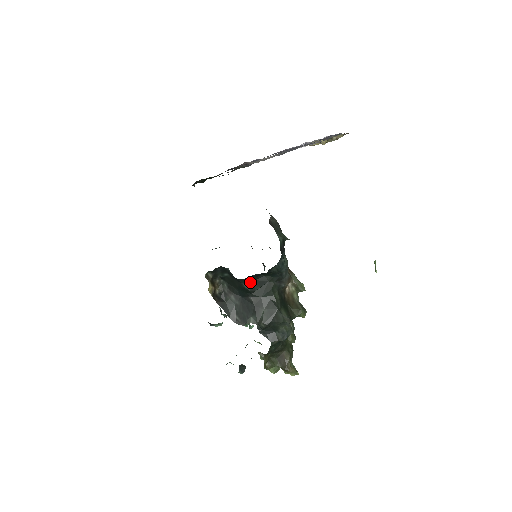
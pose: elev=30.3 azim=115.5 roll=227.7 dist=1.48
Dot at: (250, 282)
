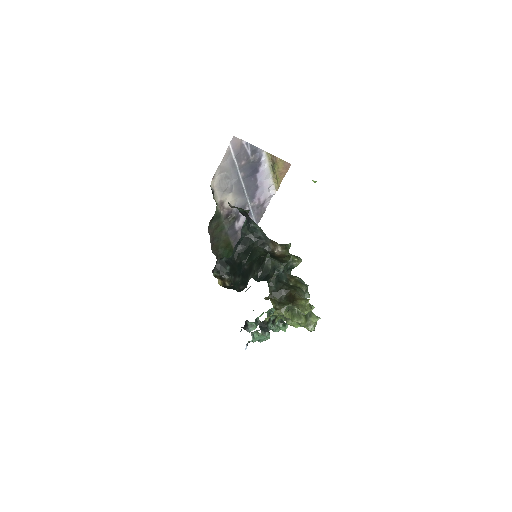
Dot at: (239, 255)
